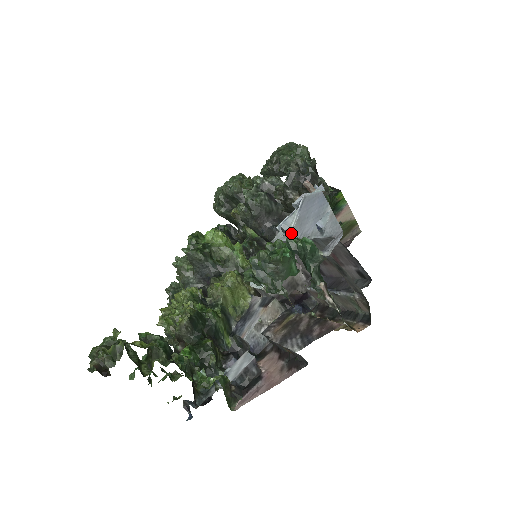
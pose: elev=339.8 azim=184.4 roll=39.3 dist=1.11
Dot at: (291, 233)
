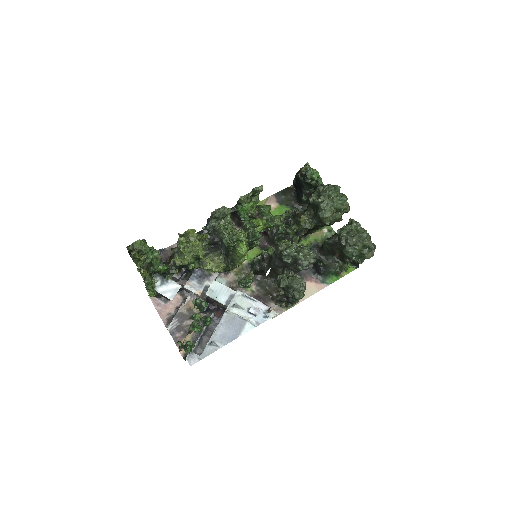
Dot at: (228, 313)
